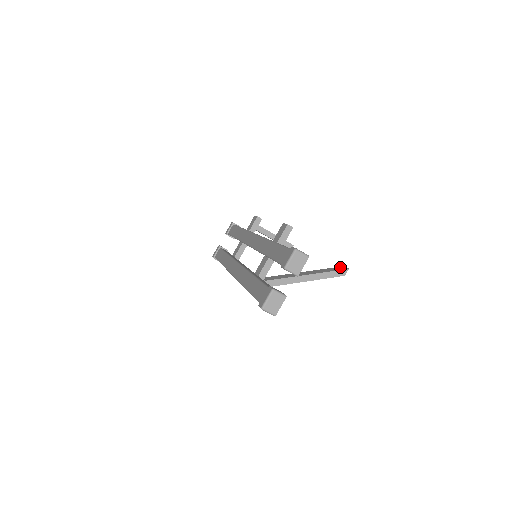
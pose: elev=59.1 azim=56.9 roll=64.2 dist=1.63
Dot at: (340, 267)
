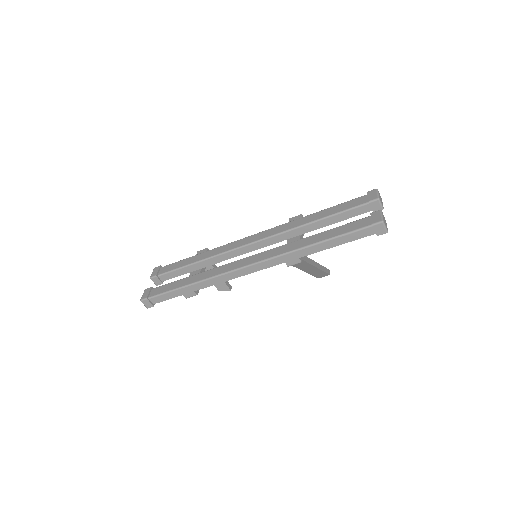
Dot at: occluded
